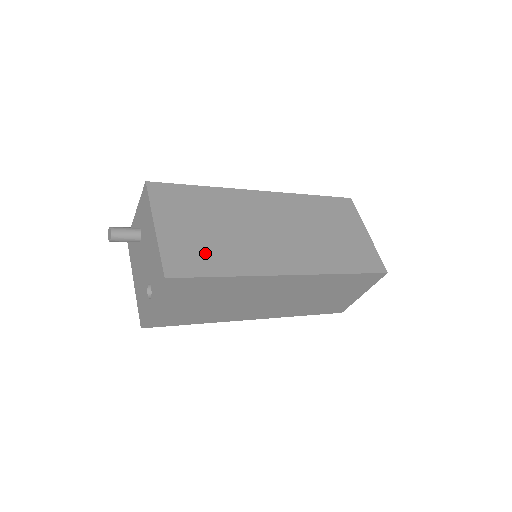
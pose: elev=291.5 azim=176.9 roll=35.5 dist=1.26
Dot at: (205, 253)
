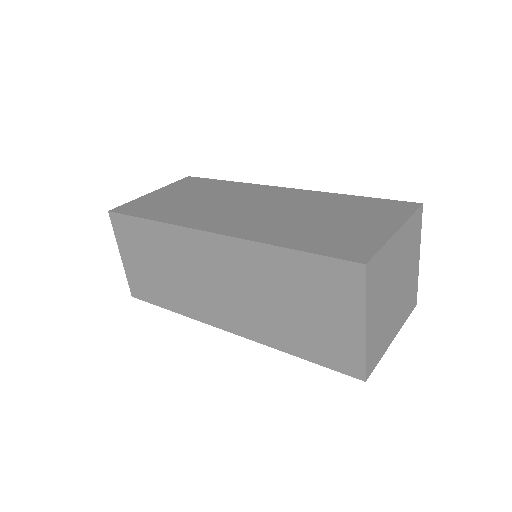
Dot at: (159, 207)
